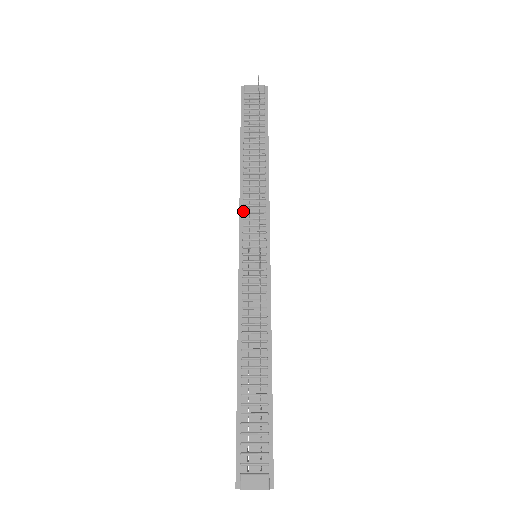
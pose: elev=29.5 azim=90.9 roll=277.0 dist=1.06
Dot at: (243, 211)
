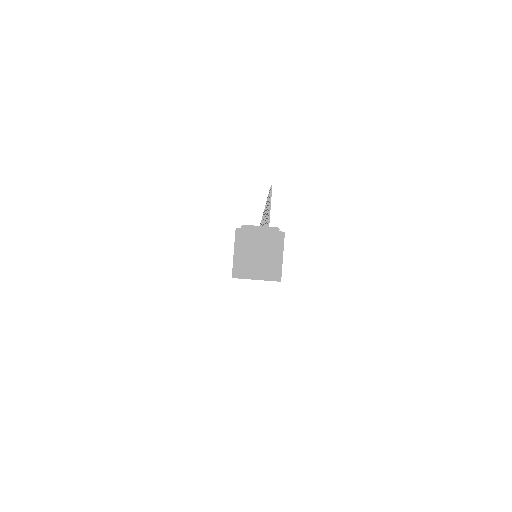
Dot at: occluded
